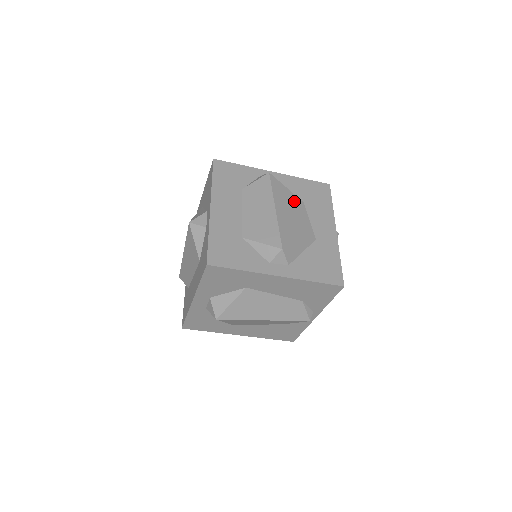
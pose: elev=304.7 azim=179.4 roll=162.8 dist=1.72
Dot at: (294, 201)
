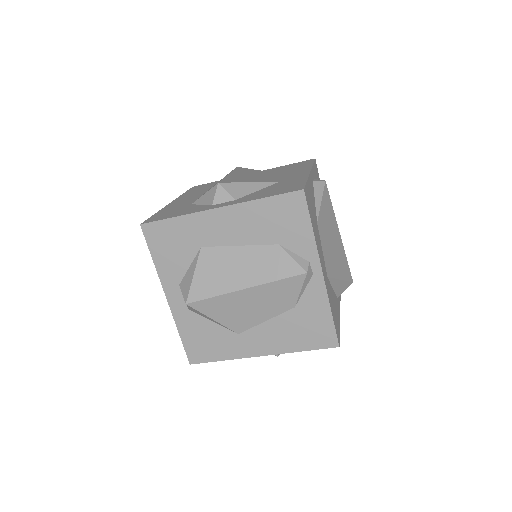
Dot at: (262, 173)
